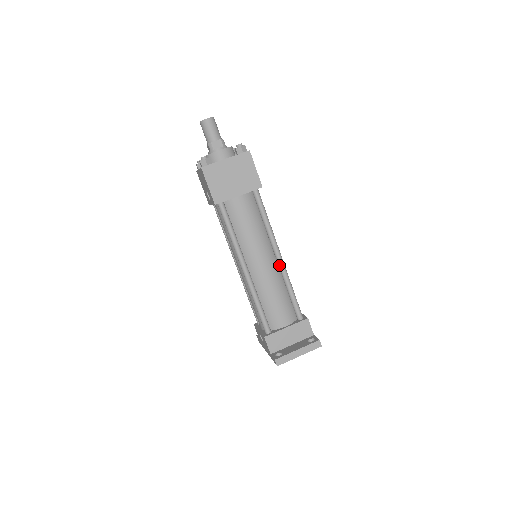
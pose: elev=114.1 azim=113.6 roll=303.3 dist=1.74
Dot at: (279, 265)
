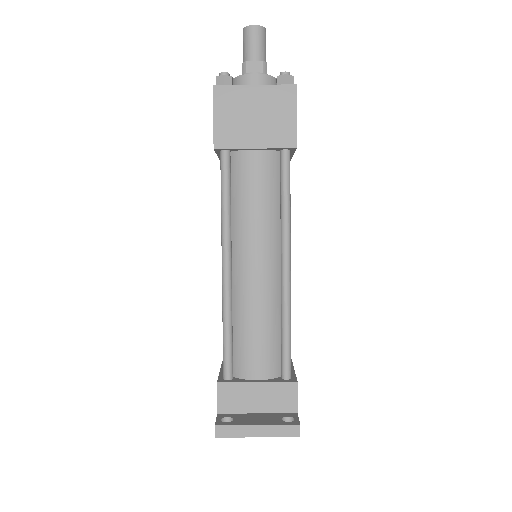
Dot at: (282, 280)
